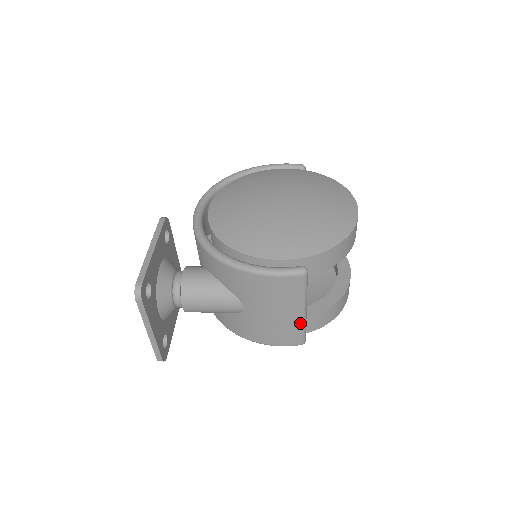
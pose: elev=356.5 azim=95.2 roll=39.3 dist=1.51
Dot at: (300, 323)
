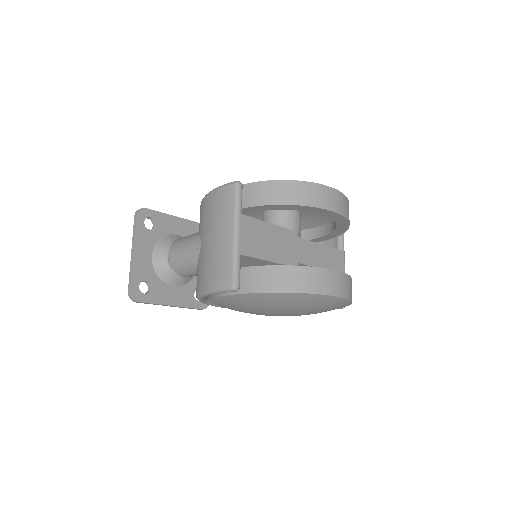
Dot at: (231, 250)
